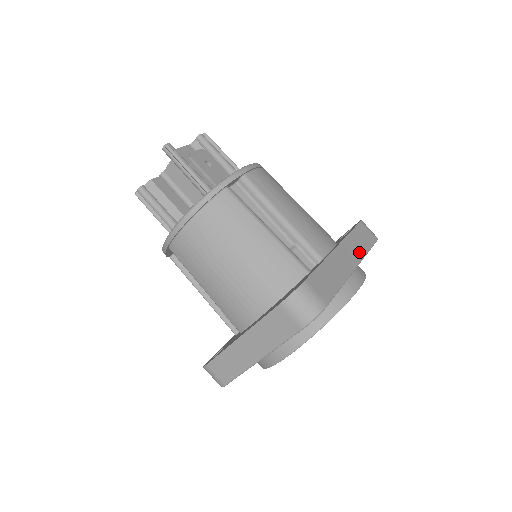
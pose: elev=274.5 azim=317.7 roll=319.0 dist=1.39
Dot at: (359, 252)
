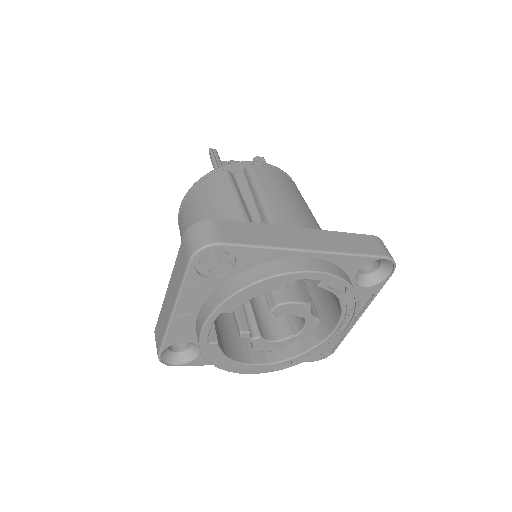
Dot at: (335, 246)
